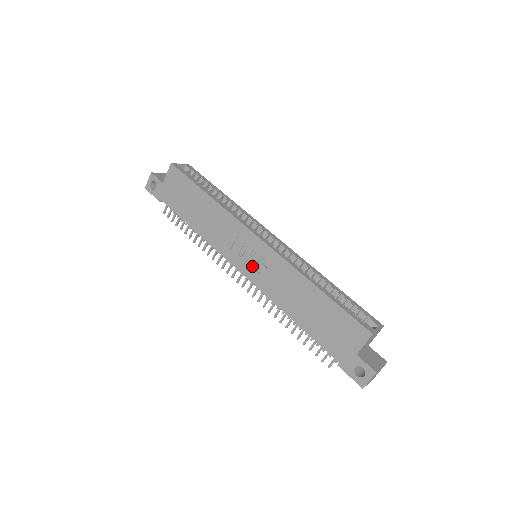
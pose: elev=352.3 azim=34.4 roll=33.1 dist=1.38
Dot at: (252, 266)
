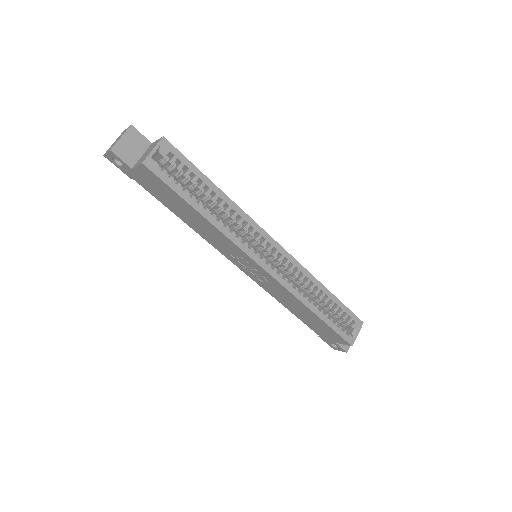
Dot at: (252, 273)
